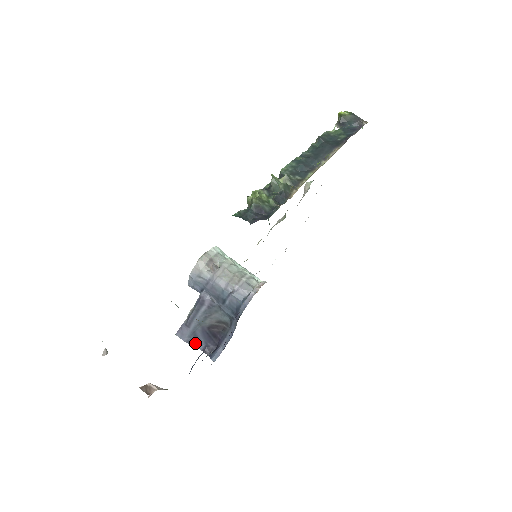
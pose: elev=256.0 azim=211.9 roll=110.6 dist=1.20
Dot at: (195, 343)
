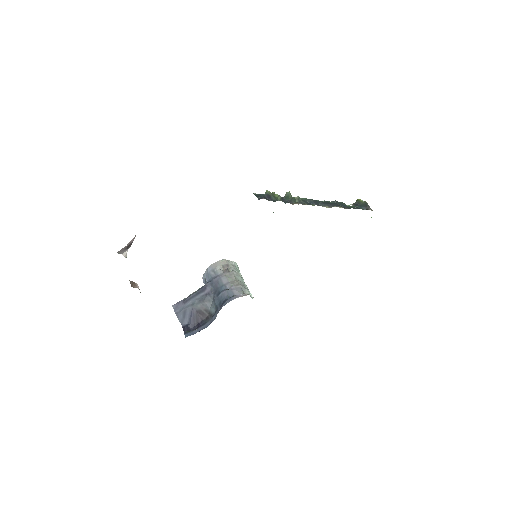
Dot at: (181, 319)
